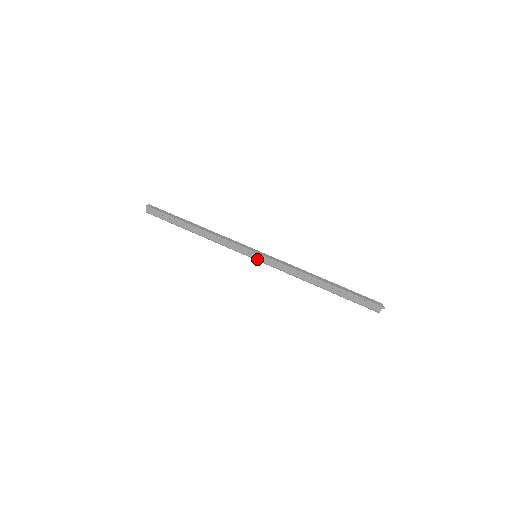
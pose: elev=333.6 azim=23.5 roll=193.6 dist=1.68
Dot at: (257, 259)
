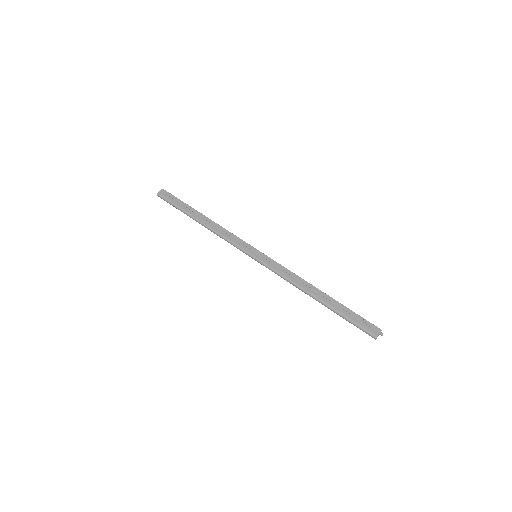
Dot at: (257, 257)
